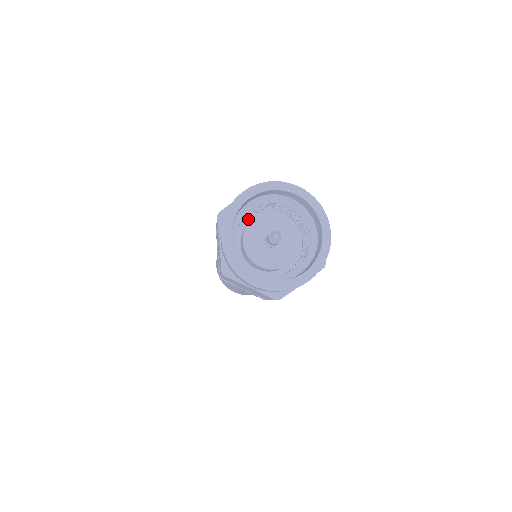
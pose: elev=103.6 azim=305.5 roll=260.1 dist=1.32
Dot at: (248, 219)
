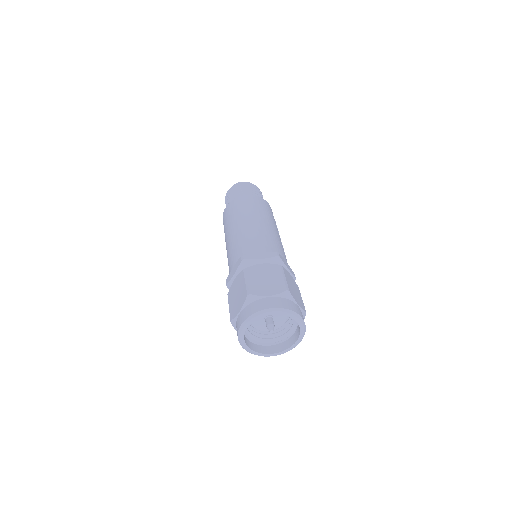
Dot at: occluded
